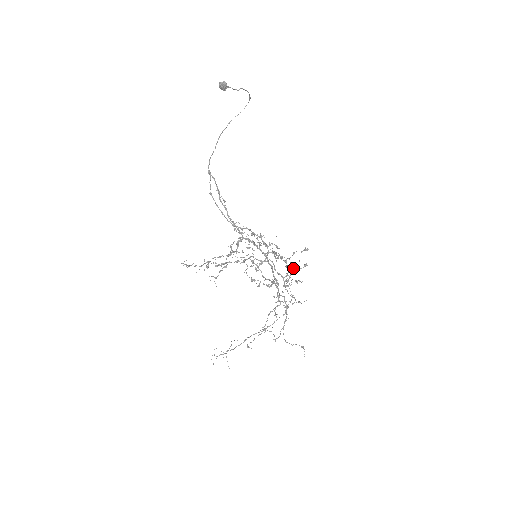
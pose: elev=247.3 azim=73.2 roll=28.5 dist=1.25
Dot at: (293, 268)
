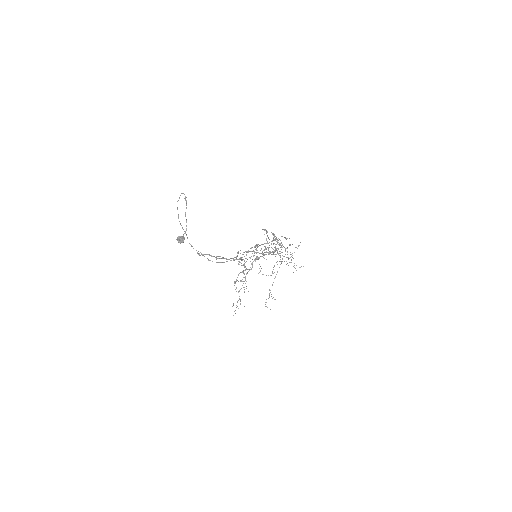
Dot at: occluded
